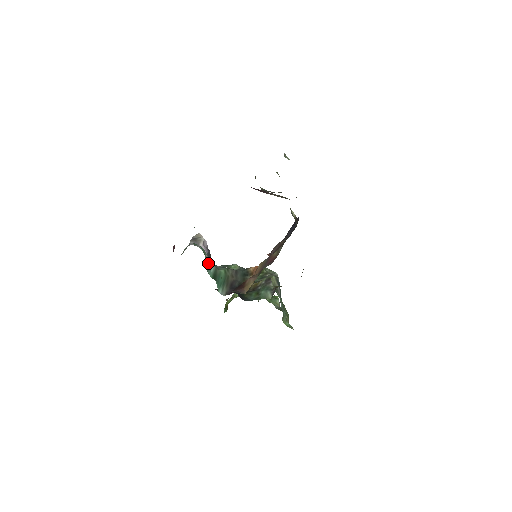
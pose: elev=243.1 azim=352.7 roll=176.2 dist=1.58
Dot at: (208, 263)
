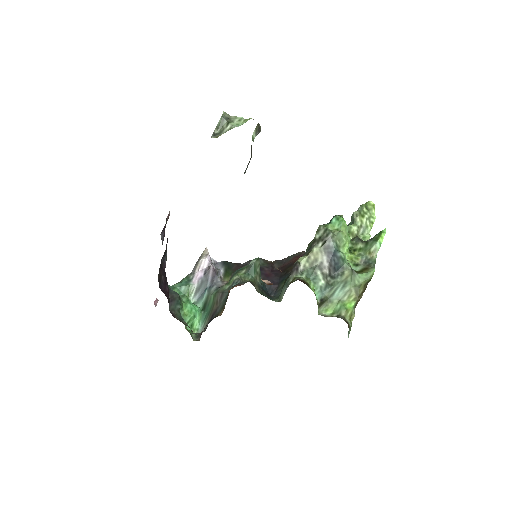
Dot at: (199, 292)
